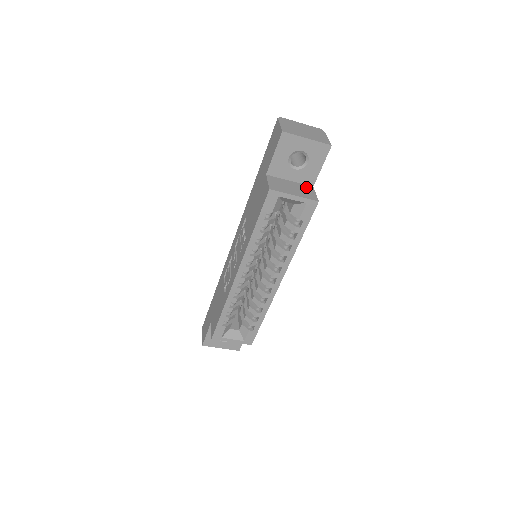
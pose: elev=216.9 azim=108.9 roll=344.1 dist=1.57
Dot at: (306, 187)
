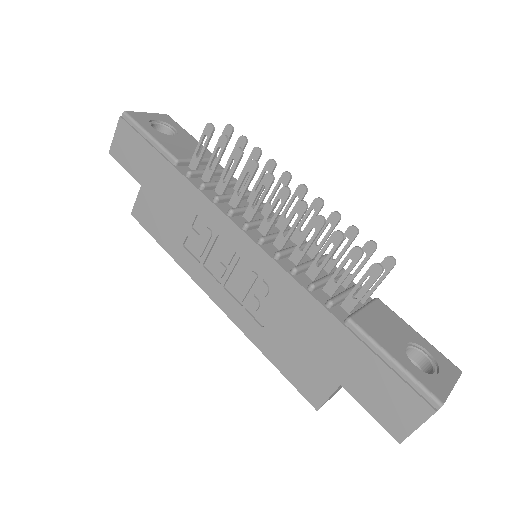
Dot at: occluded
